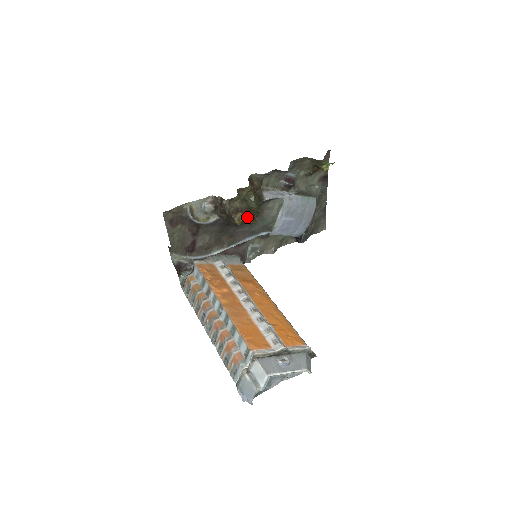
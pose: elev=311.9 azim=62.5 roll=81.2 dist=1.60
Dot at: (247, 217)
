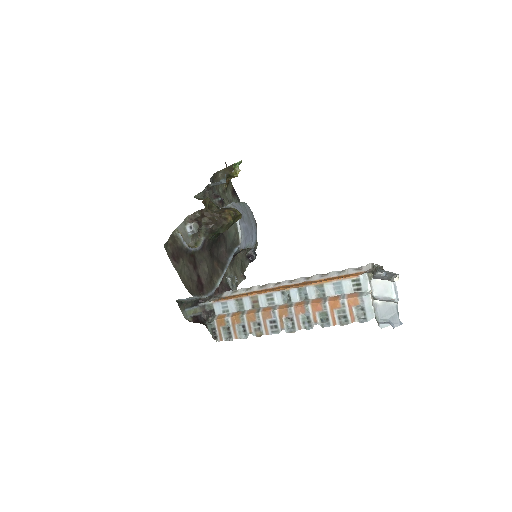
Dot at: (234, 211)
